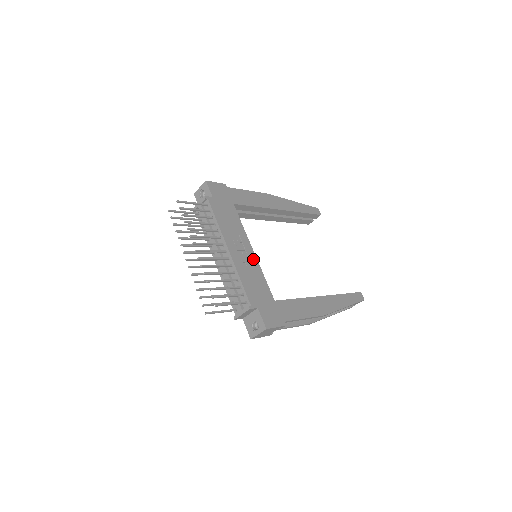
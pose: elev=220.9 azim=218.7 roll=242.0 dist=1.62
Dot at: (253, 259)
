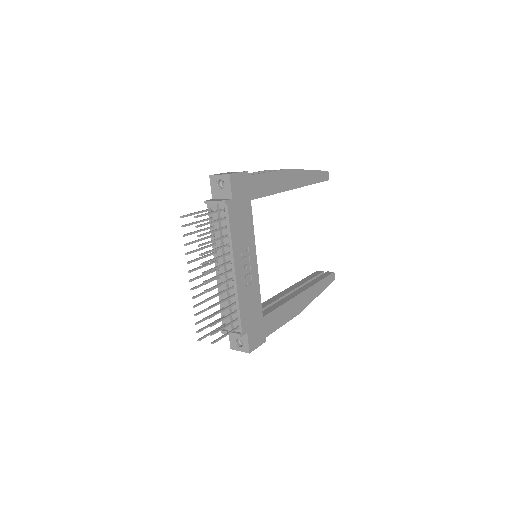
Dot at: (255, 273)
